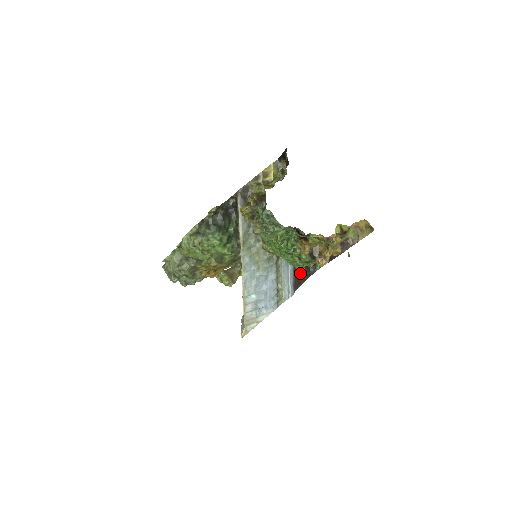
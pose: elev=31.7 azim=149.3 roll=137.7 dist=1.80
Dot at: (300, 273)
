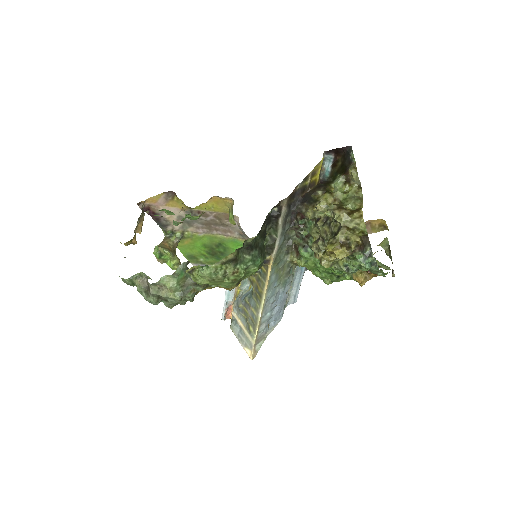
Dot at: occluded
